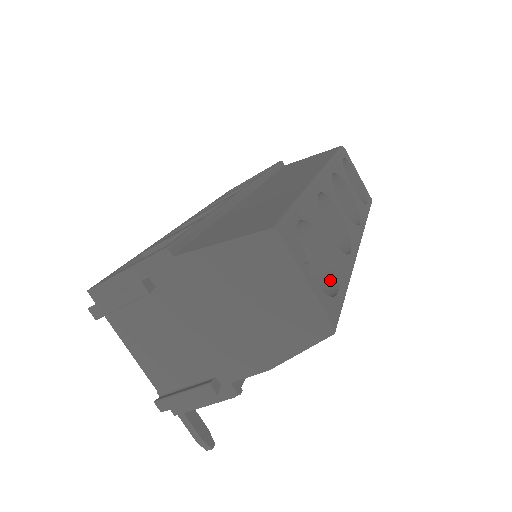
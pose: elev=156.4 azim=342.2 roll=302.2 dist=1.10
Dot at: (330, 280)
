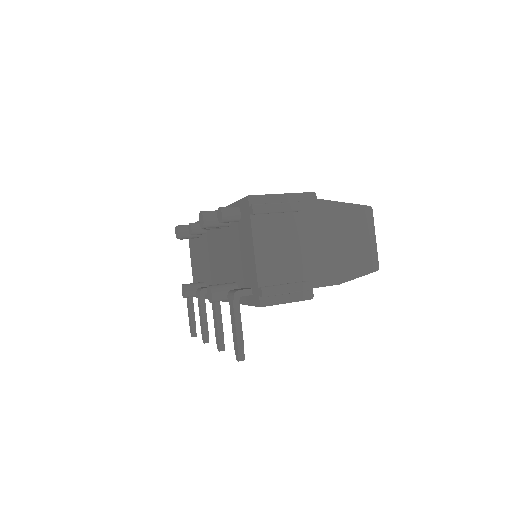
Dot at: occluded
